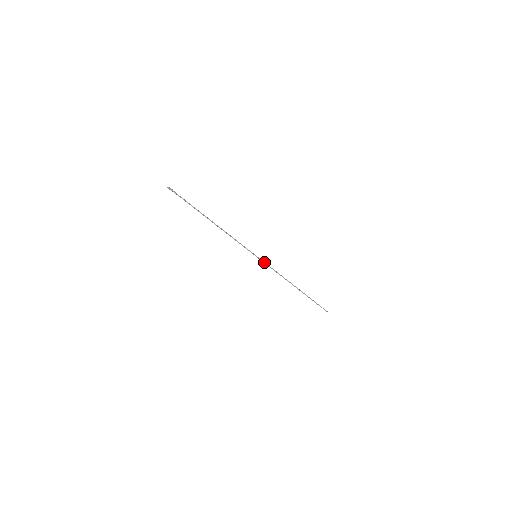
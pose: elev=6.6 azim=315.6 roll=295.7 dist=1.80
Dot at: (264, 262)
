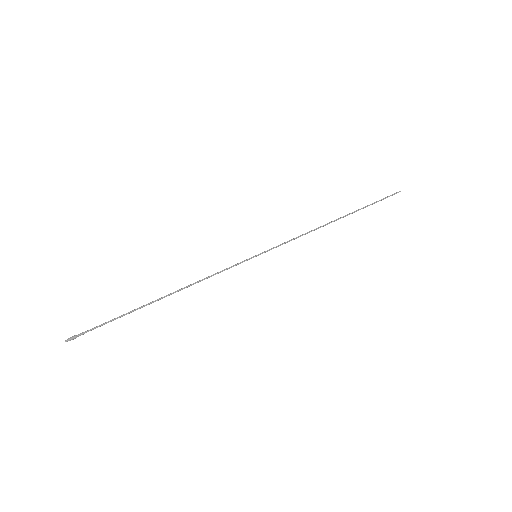
Dot at: (272, 248)
